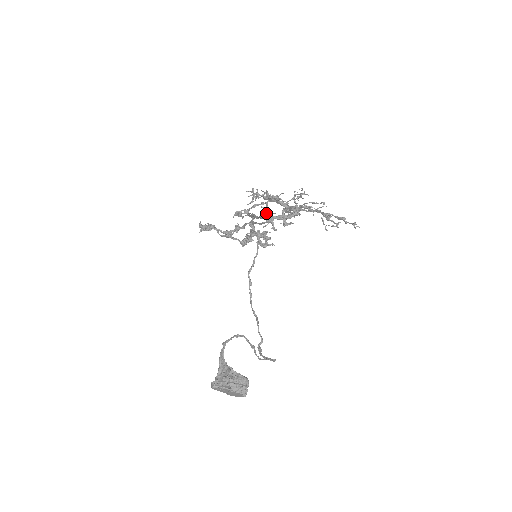
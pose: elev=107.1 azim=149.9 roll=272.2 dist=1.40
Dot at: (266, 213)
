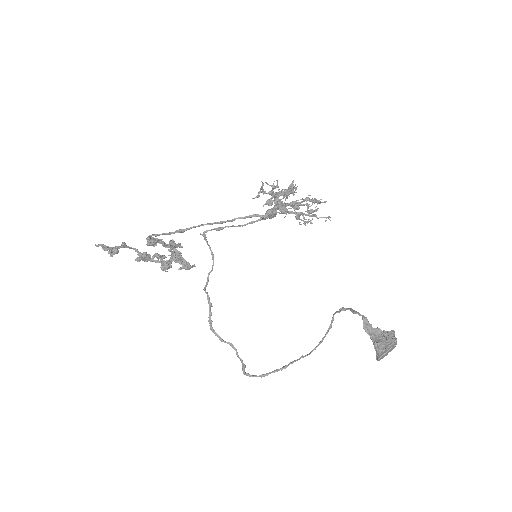
Dot at: occluded
